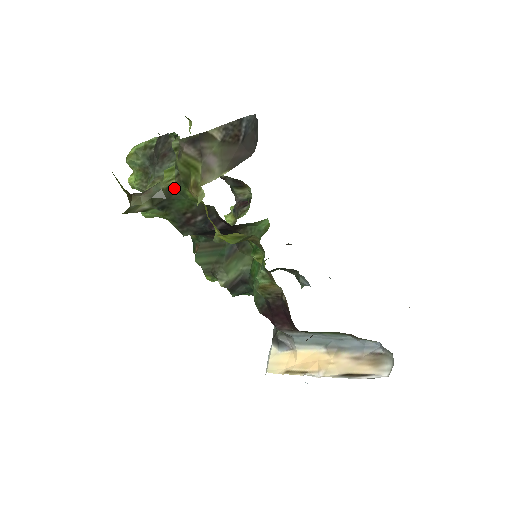
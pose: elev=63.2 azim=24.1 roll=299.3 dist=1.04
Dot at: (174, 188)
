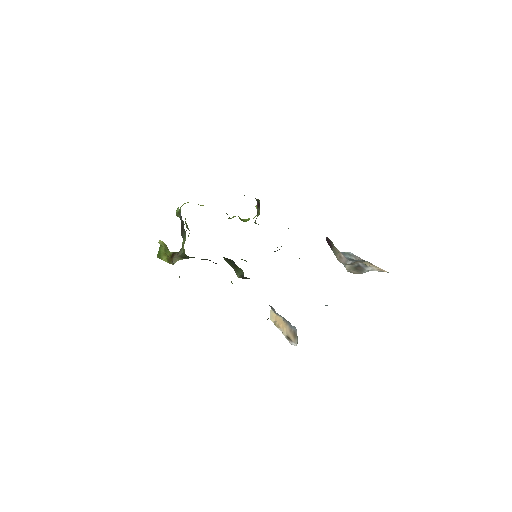
Dot at: (186, 255)
